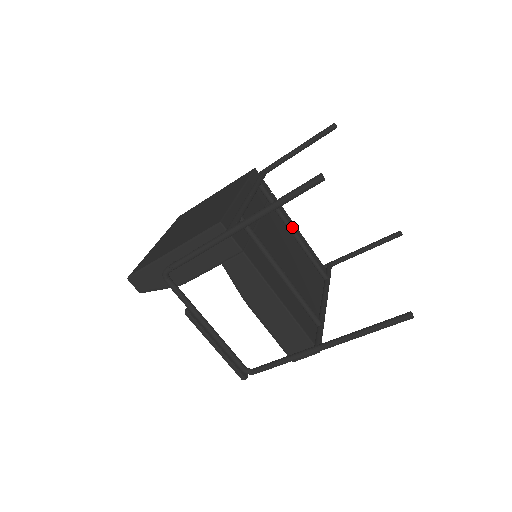
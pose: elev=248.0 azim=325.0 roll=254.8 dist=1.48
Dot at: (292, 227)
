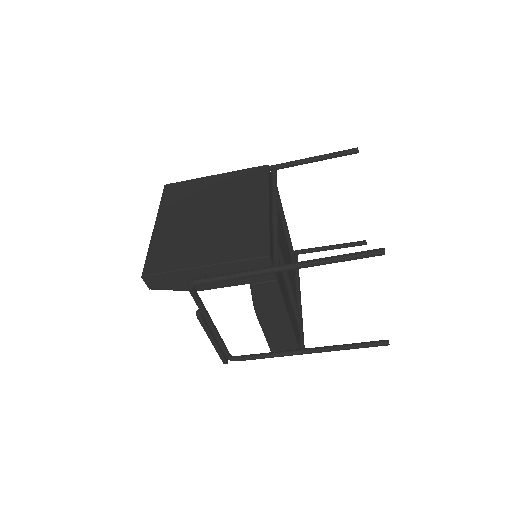
Dot at: (287, 228)
